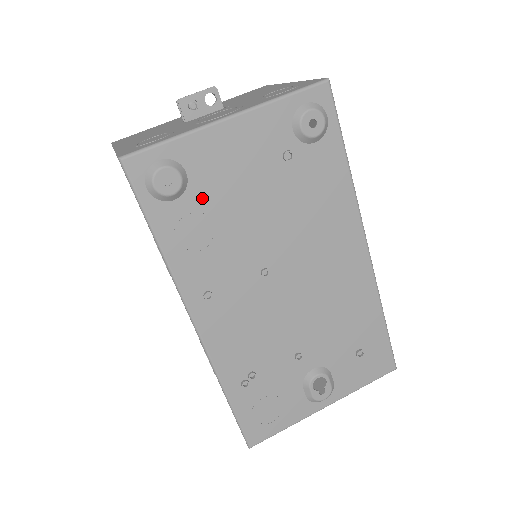
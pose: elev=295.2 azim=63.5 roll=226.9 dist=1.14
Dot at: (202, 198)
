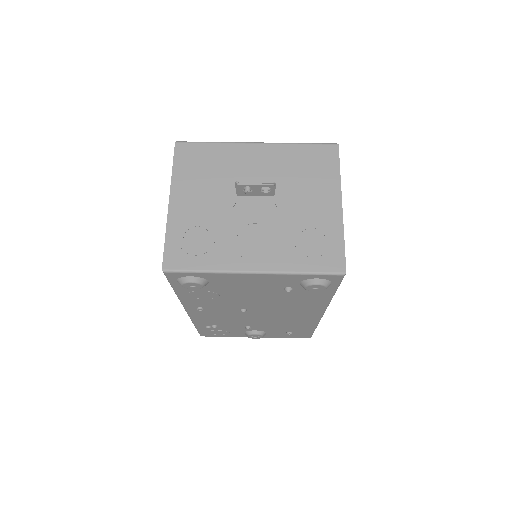
Dot at: (215, 289)
